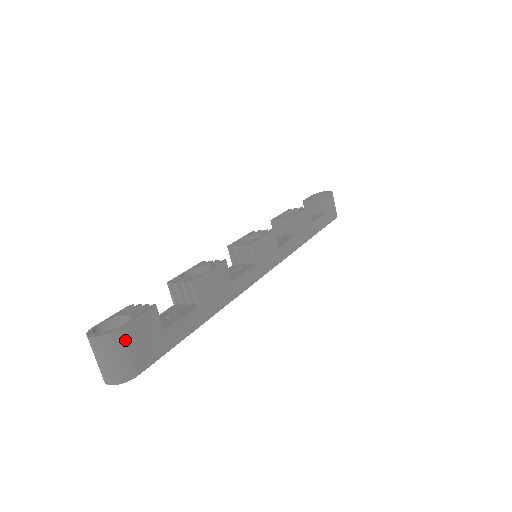
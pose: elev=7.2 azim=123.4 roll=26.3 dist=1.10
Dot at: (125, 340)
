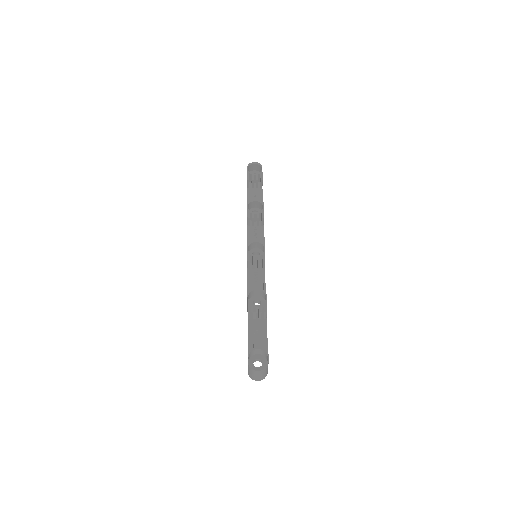
Dot at: occluded
